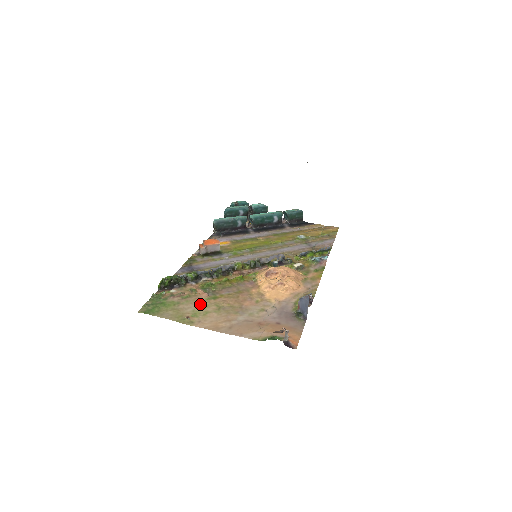
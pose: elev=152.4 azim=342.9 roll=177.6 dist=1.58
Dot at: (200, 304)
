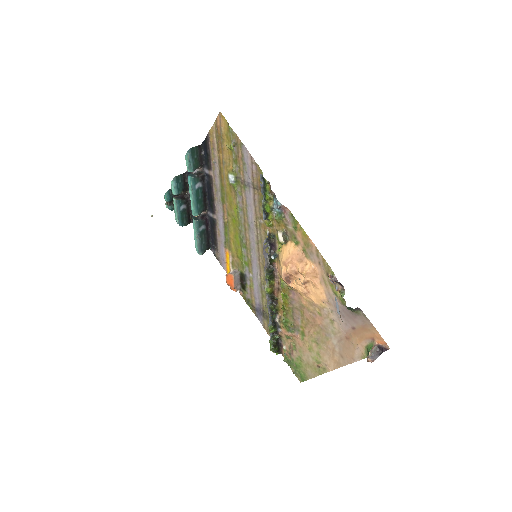
Dot at: (307, 349)
